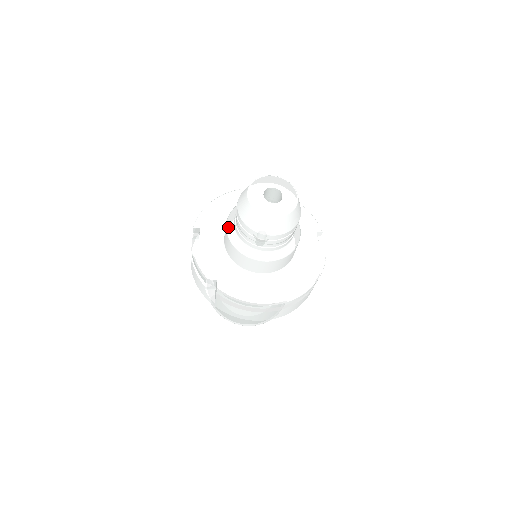
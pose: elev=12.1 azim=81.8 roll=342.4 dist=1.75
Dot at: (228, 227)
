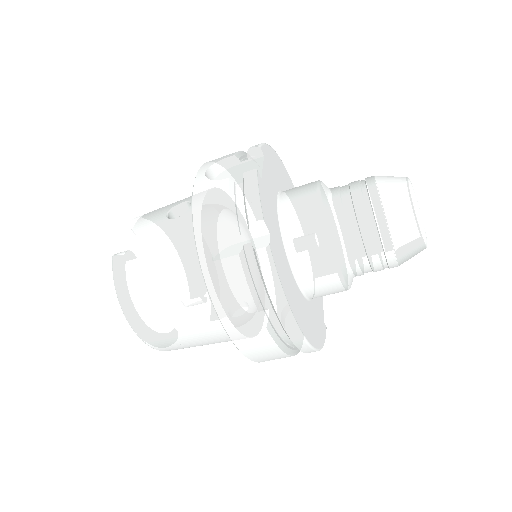
Dot at: (322, 191)
